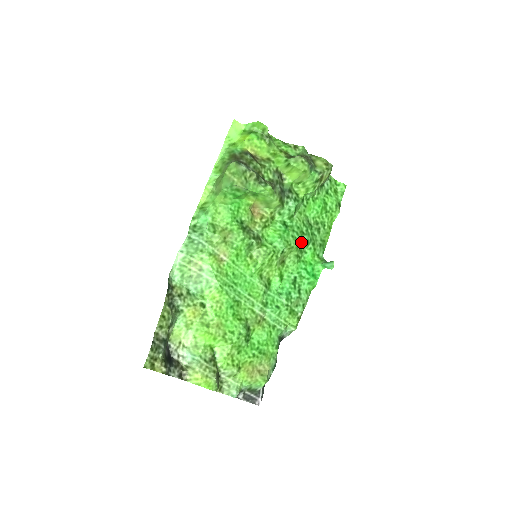
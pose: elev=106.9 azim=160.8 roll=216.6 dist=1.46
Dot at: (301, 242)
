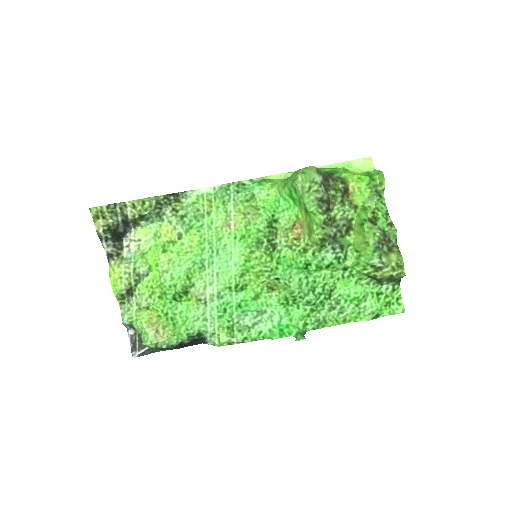
Dot at: (302, 293)
